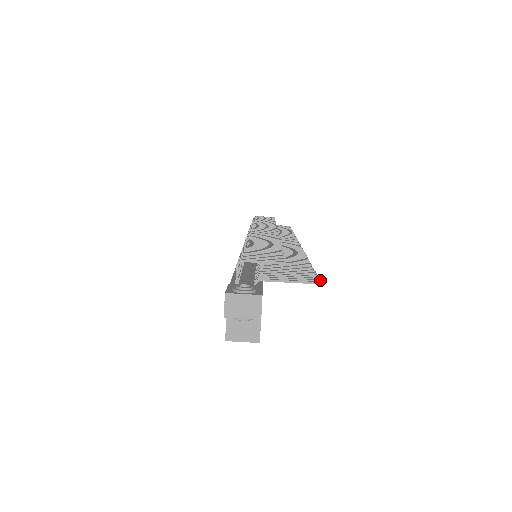
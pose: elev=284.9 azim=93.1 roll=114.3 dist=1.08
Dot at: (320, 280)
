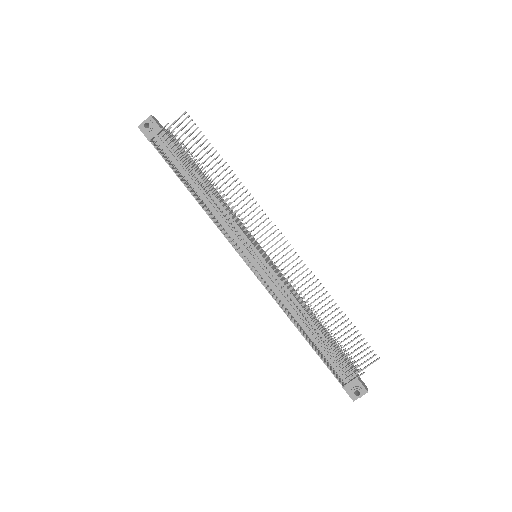
Dot at: occluded
